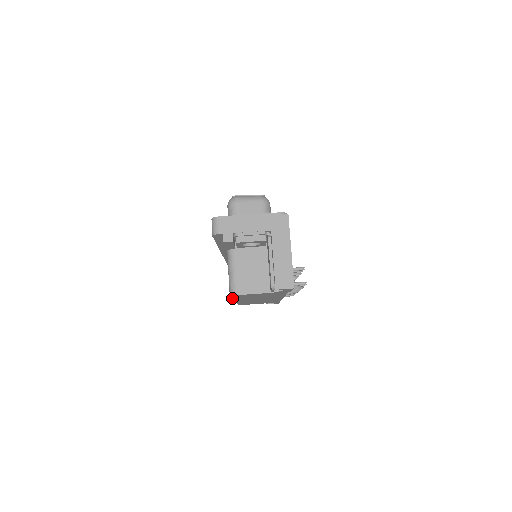
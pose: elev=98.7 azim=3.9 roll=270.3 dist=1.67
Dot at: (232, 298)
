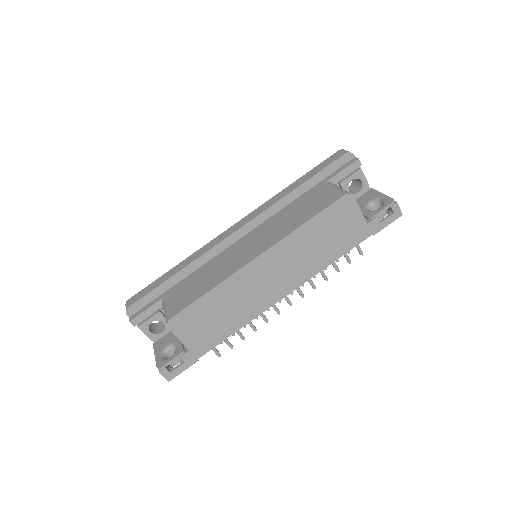
Dot at: (311, 218)
